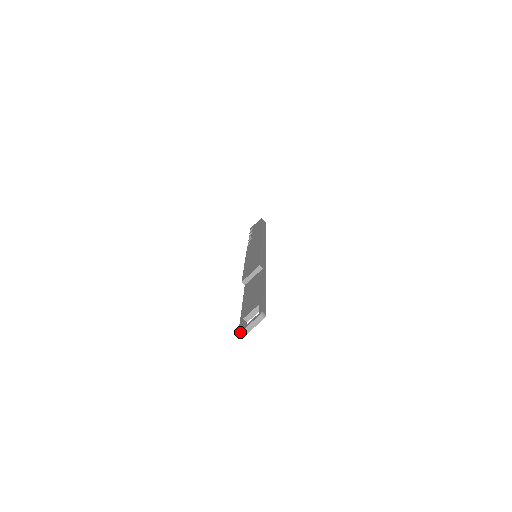
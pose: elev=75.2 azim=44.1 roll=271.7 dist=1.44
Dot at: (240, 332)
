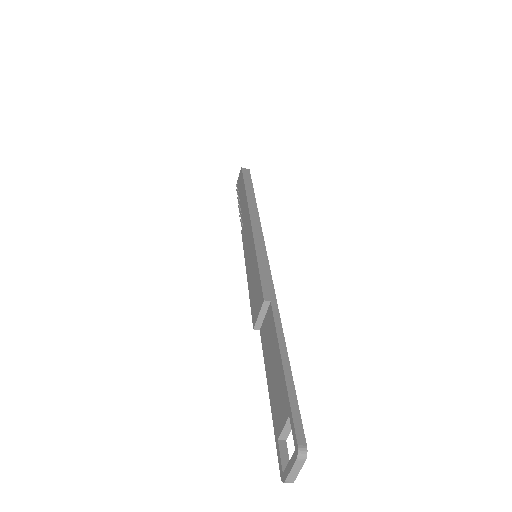
Dot at: (283, 482)
